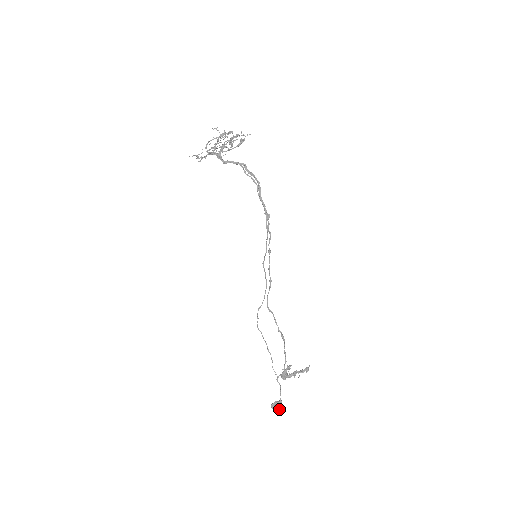
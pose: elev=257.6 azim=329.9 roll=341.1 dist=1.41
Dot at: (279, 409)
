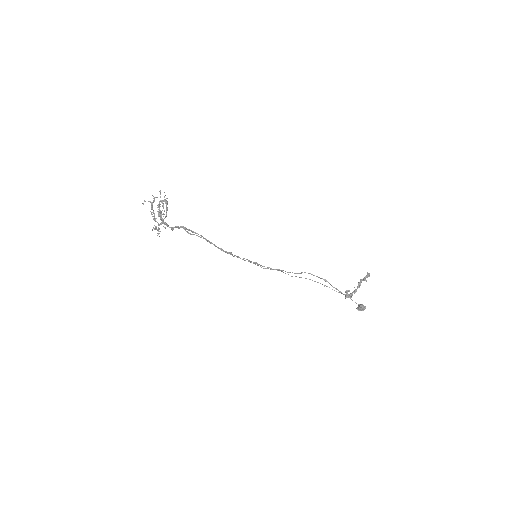
Dot at: occluded
